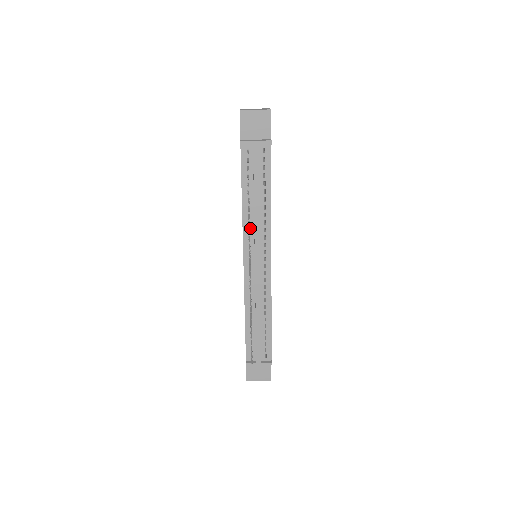
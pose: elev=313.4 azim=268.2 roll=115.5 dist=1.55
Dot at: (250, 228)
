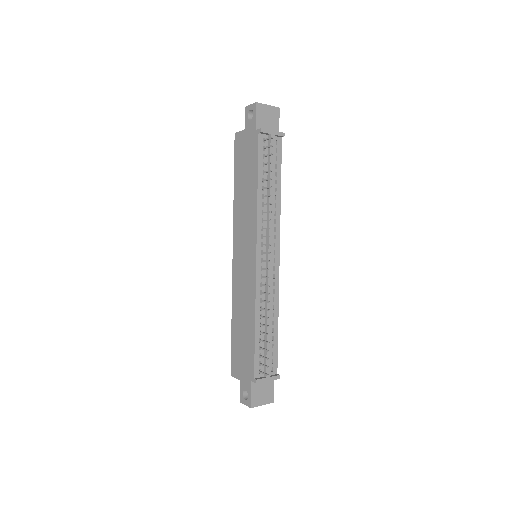
Dot at: (263, 218)
